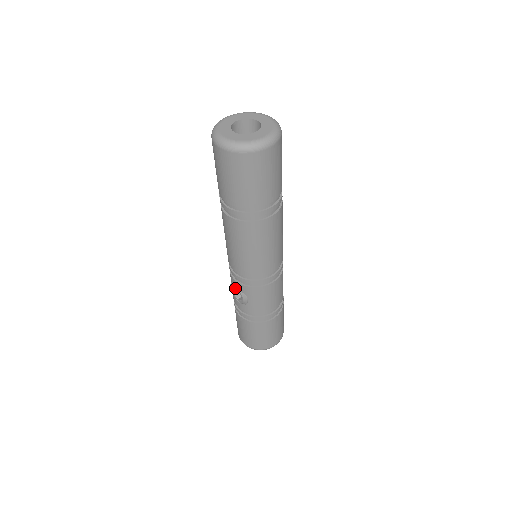
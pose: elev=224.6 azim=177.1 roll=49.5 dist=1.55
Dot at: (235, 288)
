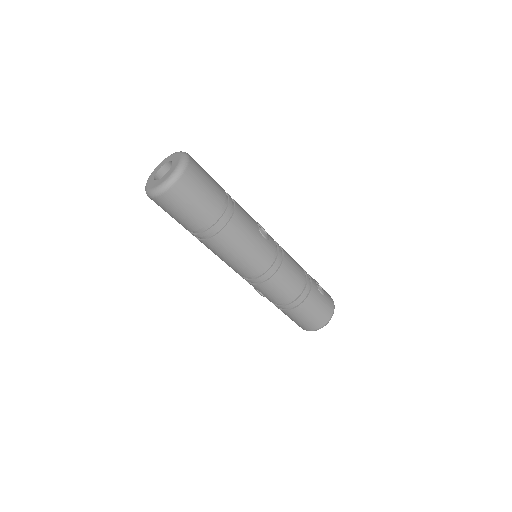
Dot at: occluded
